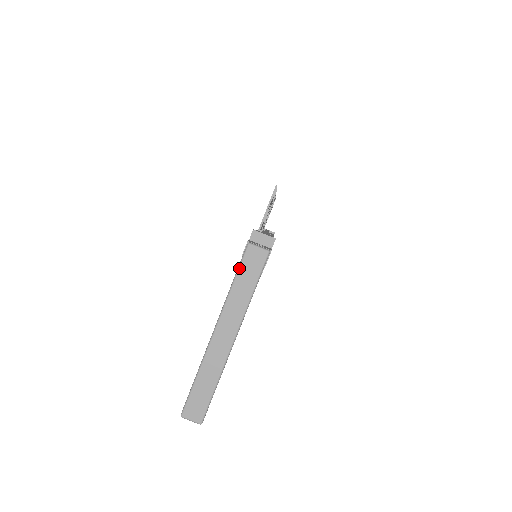
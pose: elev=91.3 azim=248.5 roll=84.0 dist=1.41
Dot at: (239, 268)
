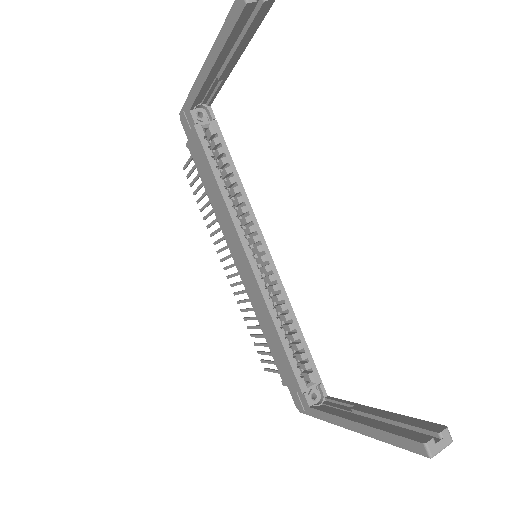
Dot at: (185, 101)
